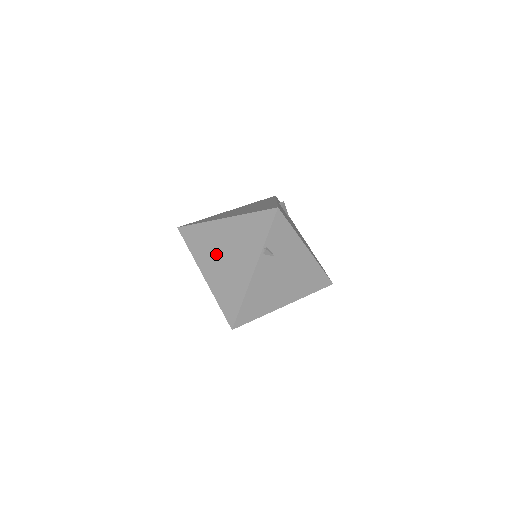
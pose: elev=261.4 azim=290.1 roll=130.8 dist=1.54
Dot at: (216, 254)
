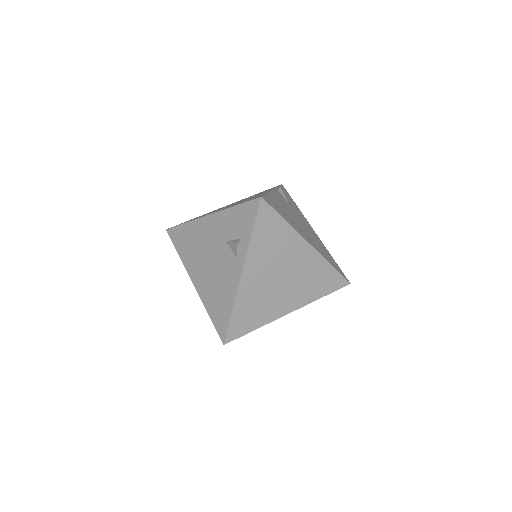
Dot at: (222, 208)
